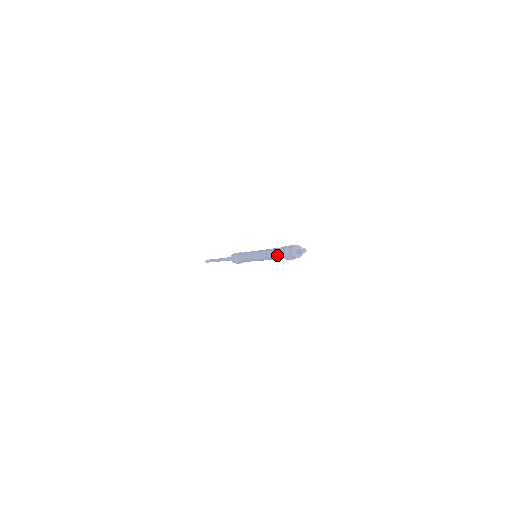
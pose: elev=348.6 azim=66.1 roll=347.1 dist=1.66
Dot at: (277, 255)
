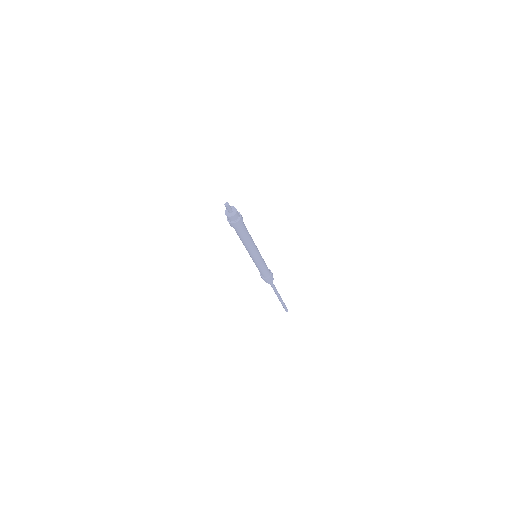
Dot at: (235, 230)
